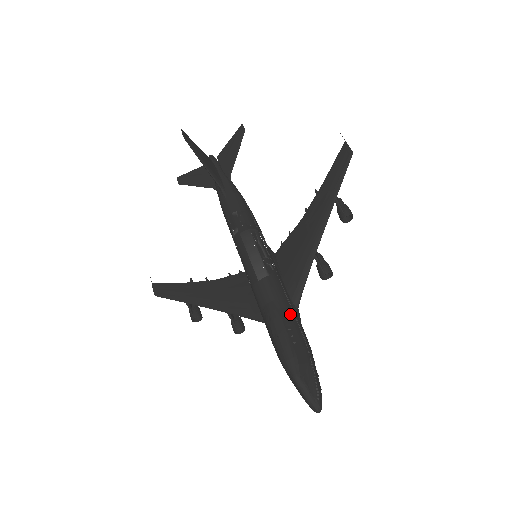
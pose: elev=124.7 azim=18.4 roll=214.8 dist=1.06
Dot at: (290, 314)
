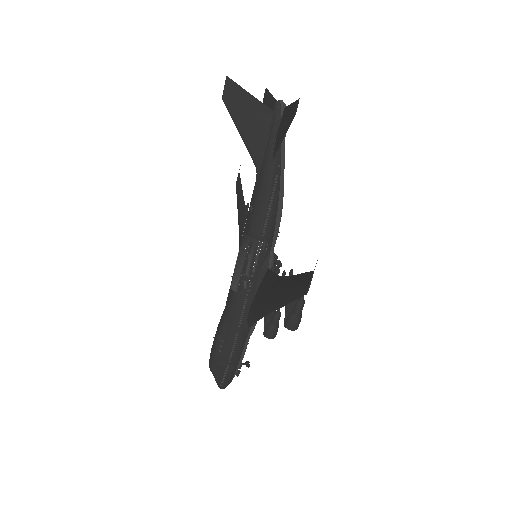
Dot at: (232, 331)
